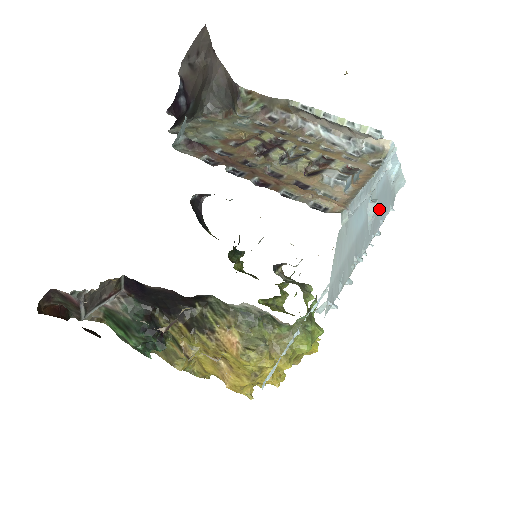
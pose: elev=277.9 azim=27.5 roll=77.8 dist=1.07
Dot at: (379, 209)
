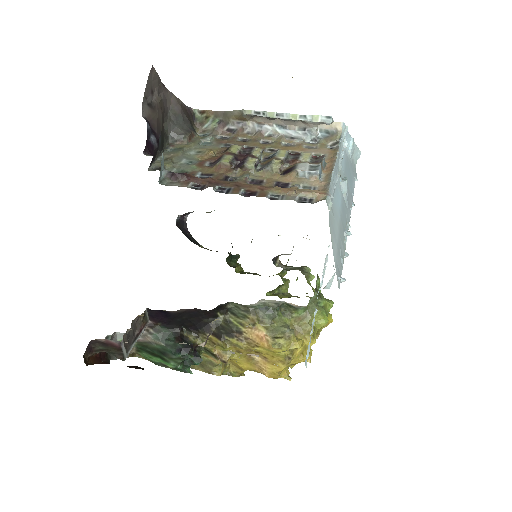
Dot at: (348, 184)
